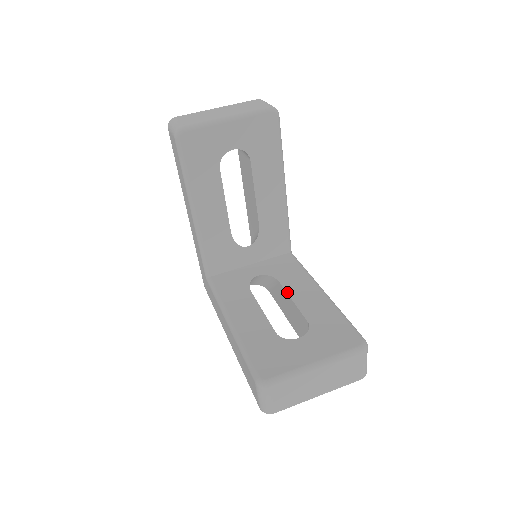
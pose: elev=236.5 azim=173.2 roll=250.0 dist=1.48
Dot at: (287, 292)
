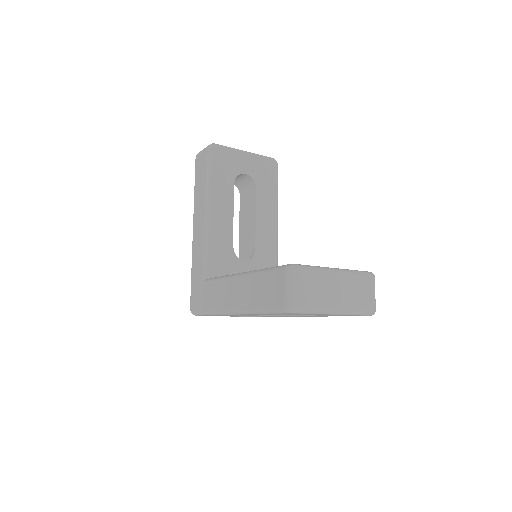
Dot at: occluded
